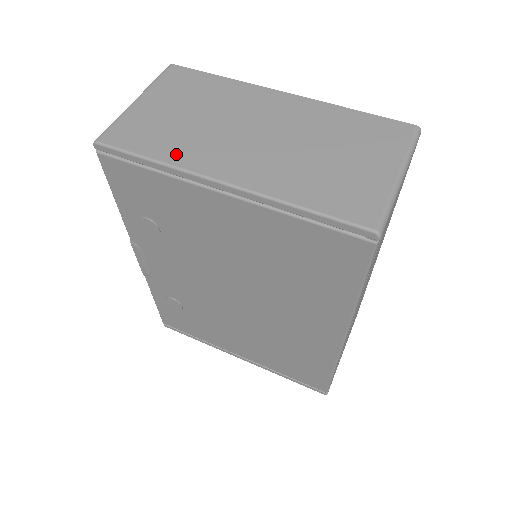
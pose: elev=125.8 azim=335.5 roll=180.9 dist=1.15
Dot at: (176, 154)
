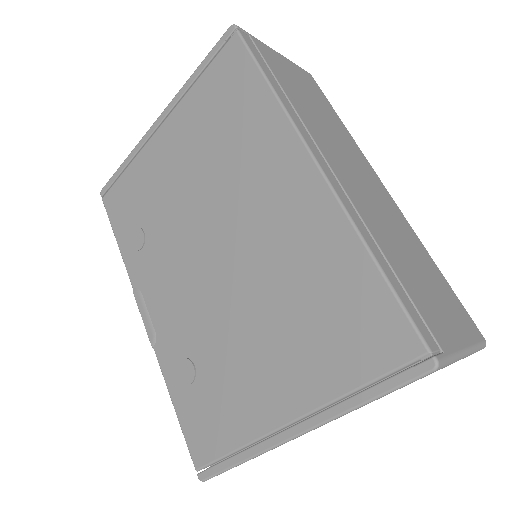
Dot at: occluded
